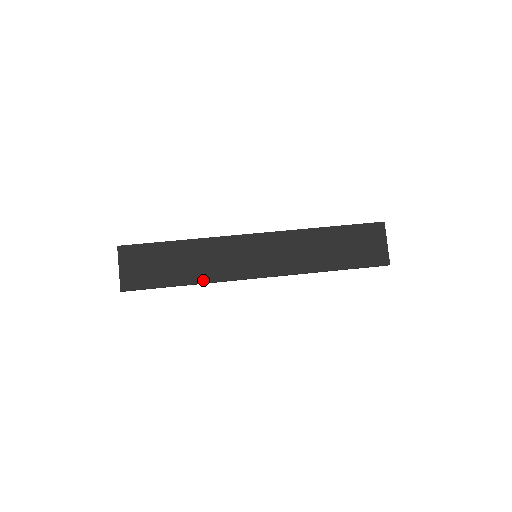
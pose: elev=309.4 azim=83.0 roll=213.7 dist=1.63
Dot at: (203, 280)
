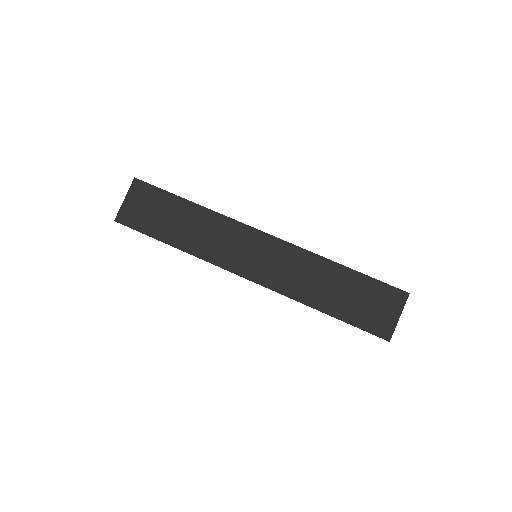
Dot at: (192, 251)
